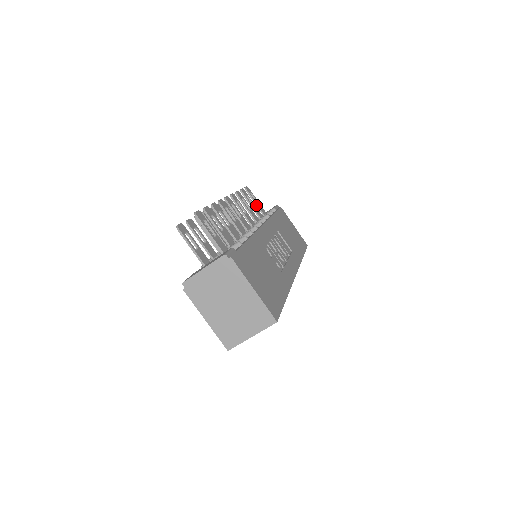
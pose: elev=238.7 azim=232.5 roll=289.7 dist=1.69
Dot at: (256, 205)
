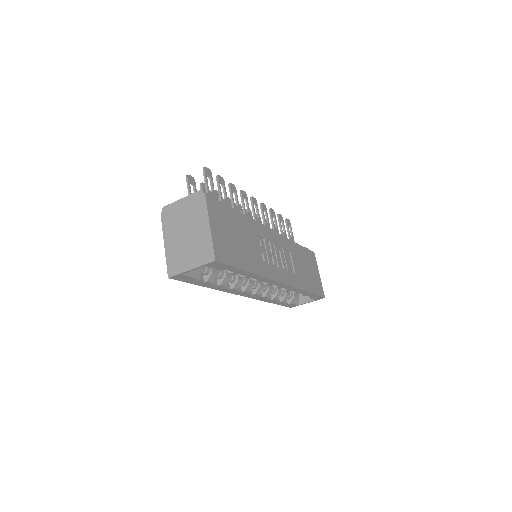
Dot at: (289, 236)
